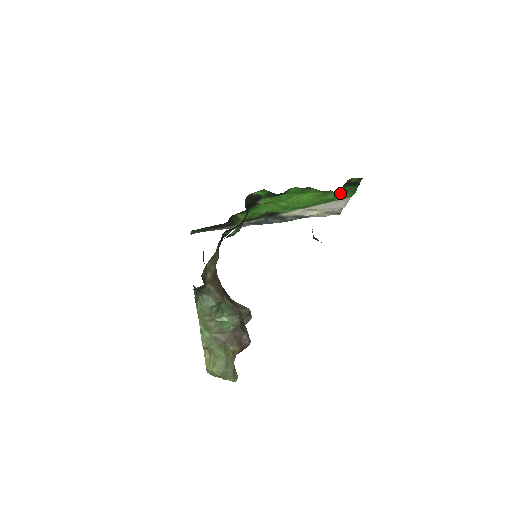
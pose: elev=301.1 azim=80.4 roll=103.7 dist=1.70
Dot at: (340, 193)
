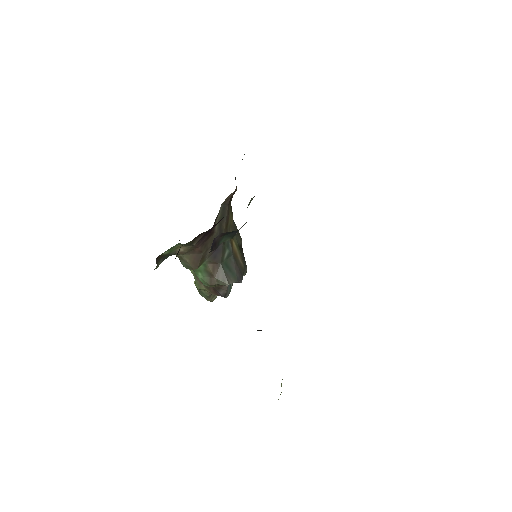
Dot at: occluded
